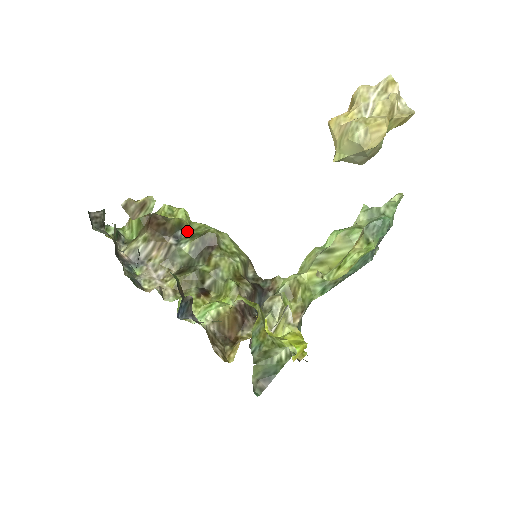
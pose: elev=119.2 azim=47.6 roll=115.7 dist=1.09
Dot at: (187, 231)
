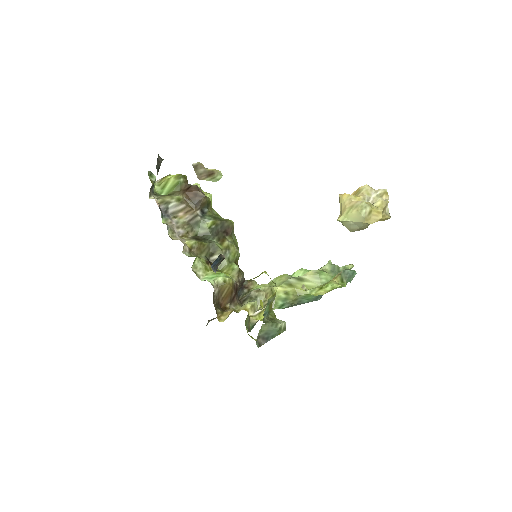
Dot at: (211, 212)
